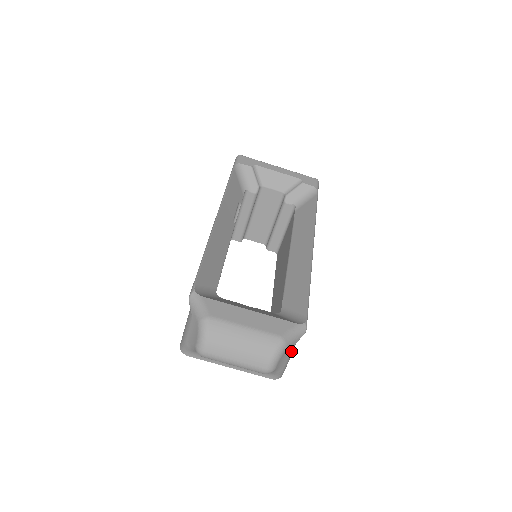
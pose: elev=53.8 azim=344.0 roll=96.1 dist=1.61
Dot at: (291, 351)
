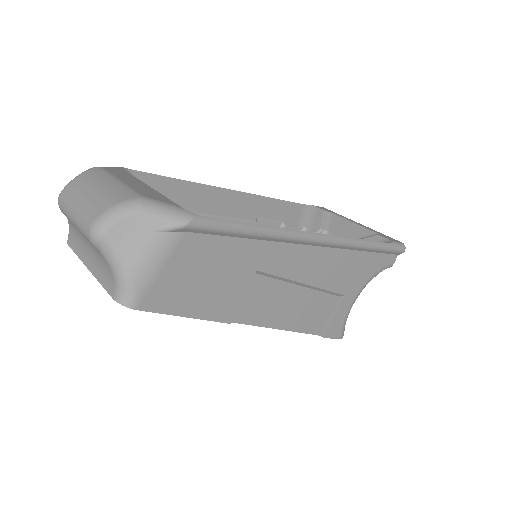
Dot at: (151, 242)
